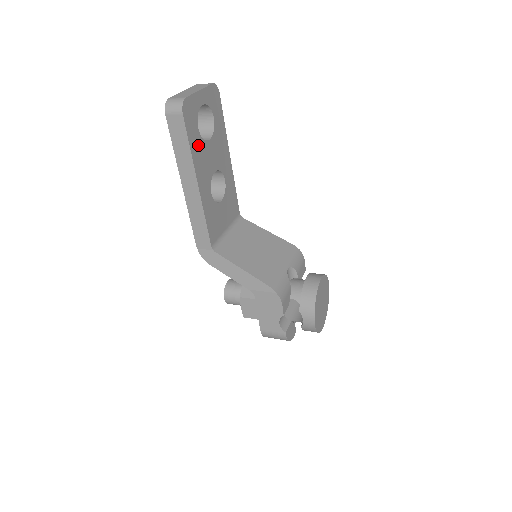
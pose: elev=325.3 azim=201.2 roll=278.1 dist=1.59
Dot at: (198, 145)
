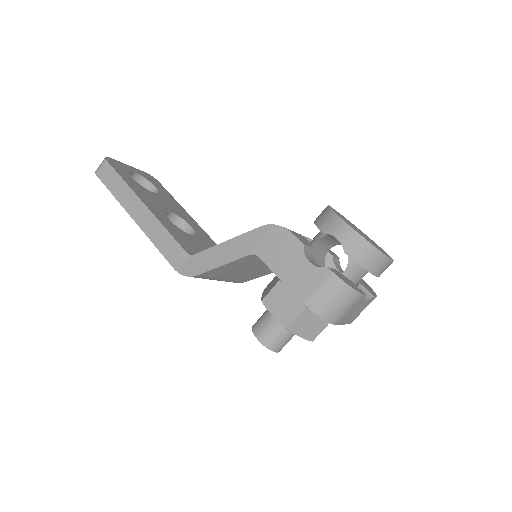
Dot at: (136, 185)
